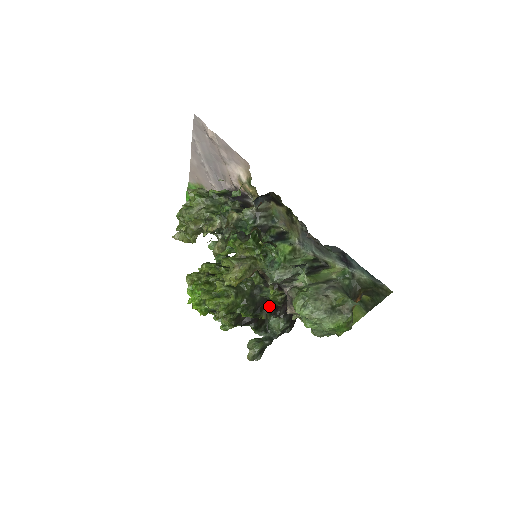
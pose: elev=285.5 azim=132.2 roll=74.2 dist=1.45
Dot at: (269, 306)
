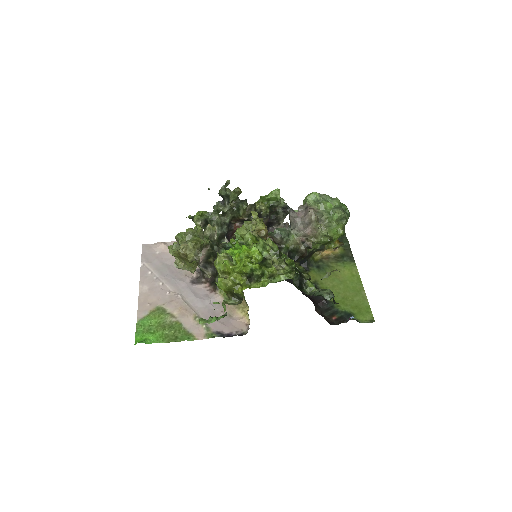
Dot at: occluded
